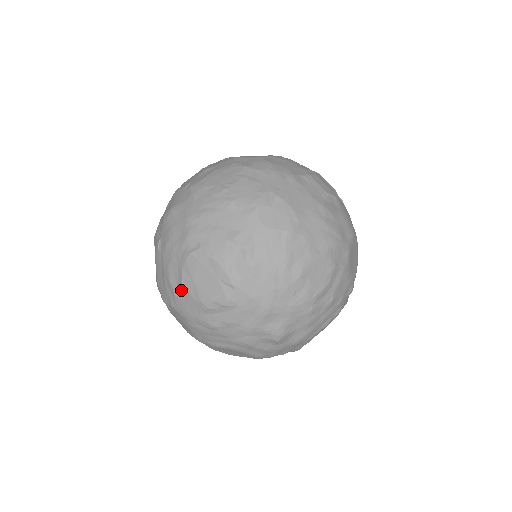
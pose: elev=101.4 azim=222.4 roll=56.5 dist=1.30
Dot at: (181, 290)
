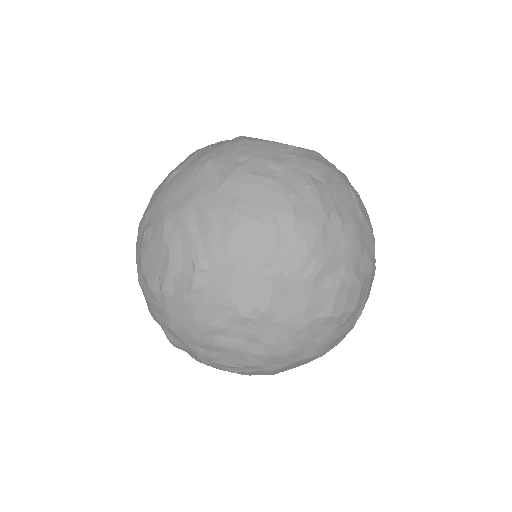
Dot at: (143, 232)
